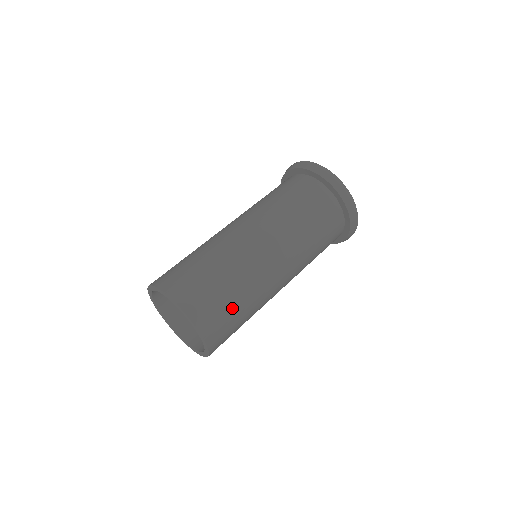
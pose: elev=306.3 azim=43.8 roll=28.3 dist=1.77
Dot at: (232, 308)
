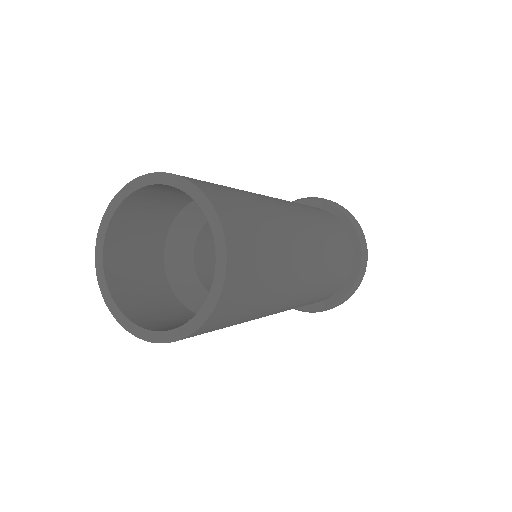
Dot at: (228, 190)
